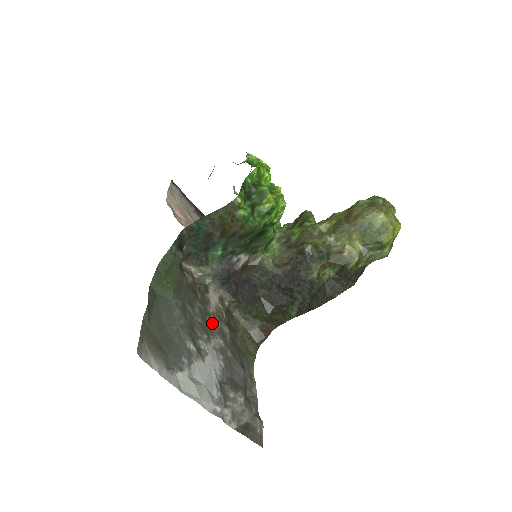
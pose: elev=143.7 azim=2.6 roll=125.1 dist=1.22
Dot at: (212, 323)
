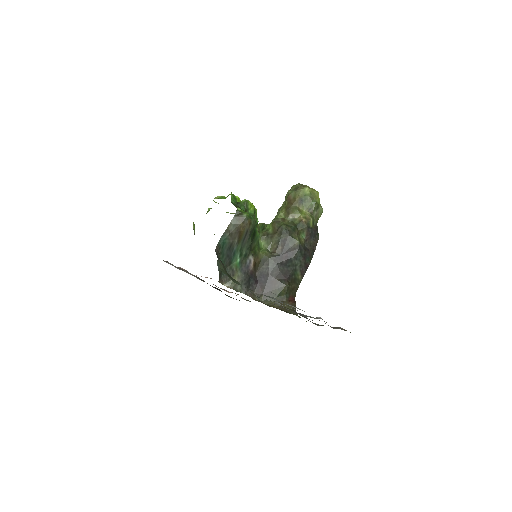
Dot at: occluded
